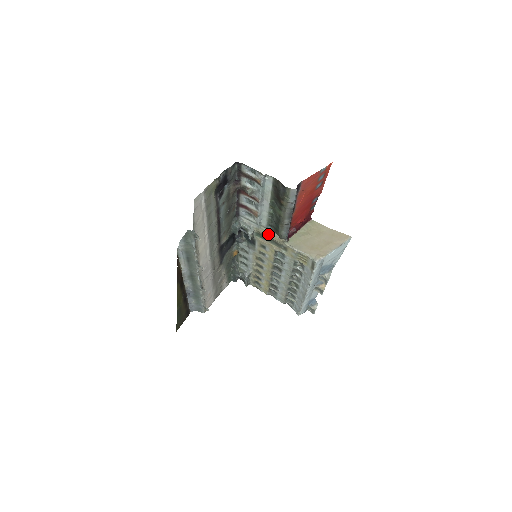
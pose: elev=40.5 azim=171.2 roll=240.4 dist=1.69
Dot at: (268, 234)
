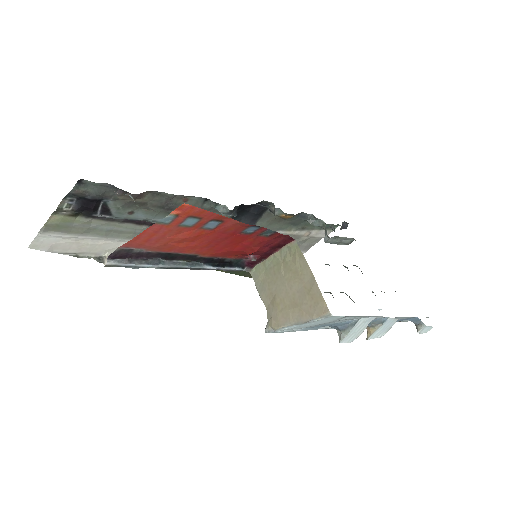
Dot at: occluded
